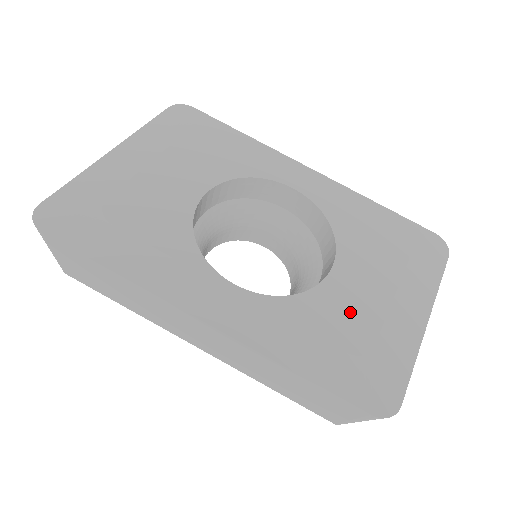
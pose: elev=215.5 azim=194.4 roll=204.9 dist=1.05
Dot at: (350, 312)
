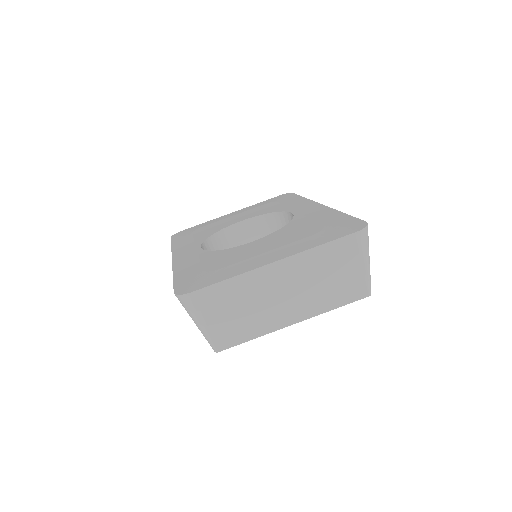
Dot at: (232, 256)
